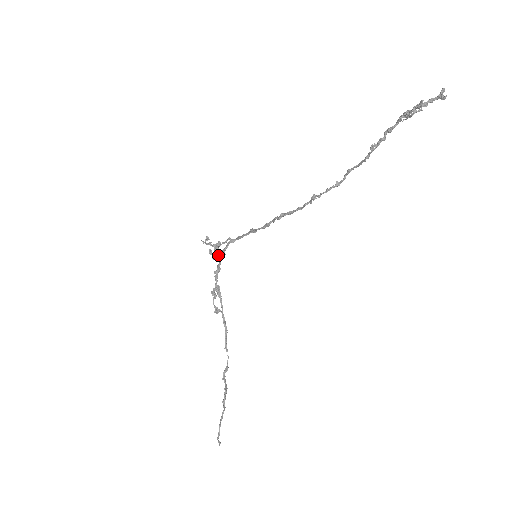
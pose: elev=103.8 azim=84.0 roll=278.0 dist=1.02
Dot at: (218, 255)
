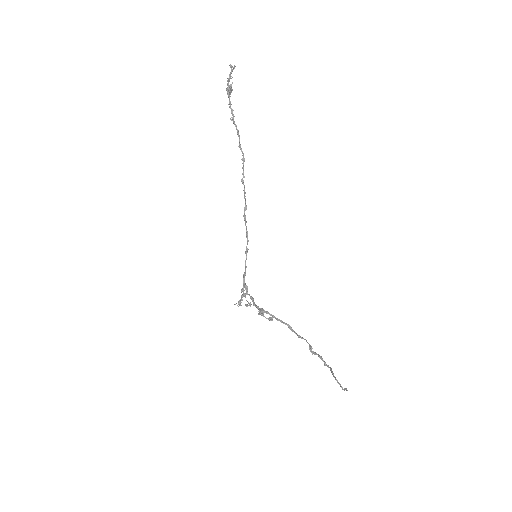
Dot at: (246, 293)
